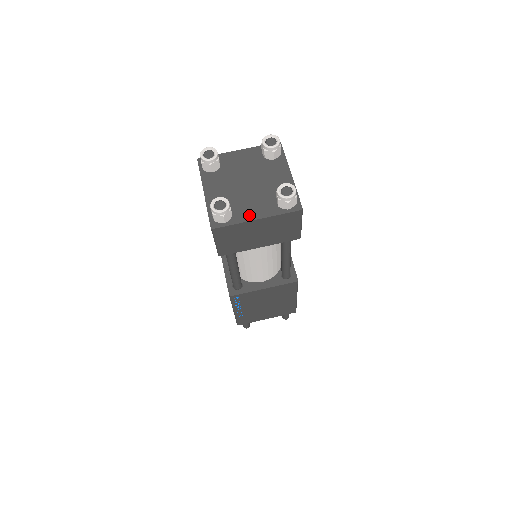
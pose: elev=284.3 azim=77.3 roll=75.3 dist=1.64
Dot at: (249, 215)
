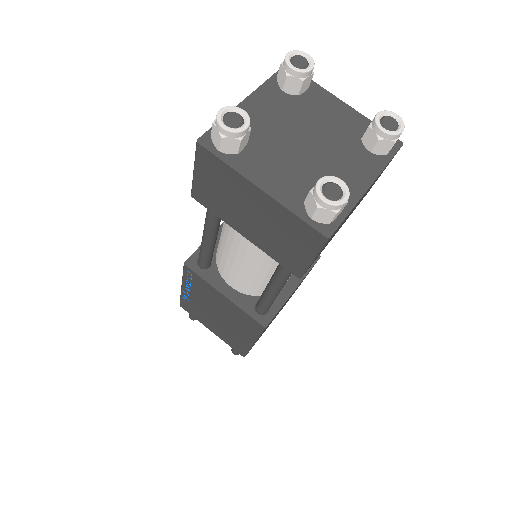
Dot at: (258, 174)
